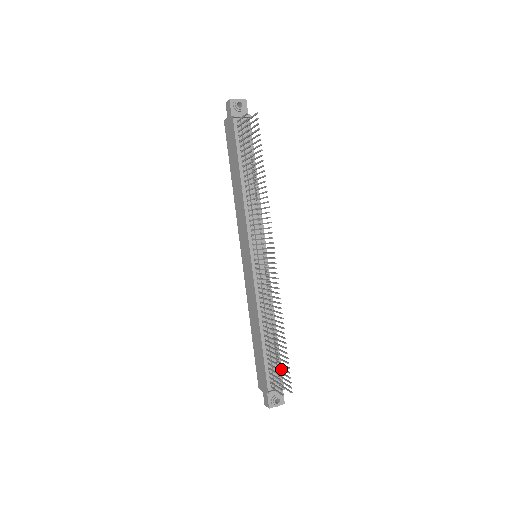
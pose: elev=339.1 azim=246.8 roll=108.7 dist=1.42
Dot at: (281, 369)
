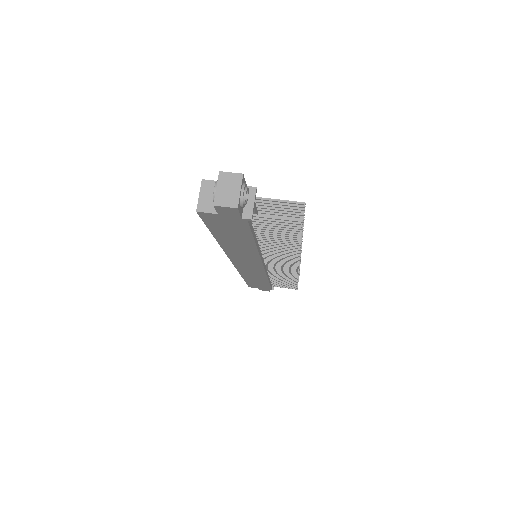
Dot at: occluded
